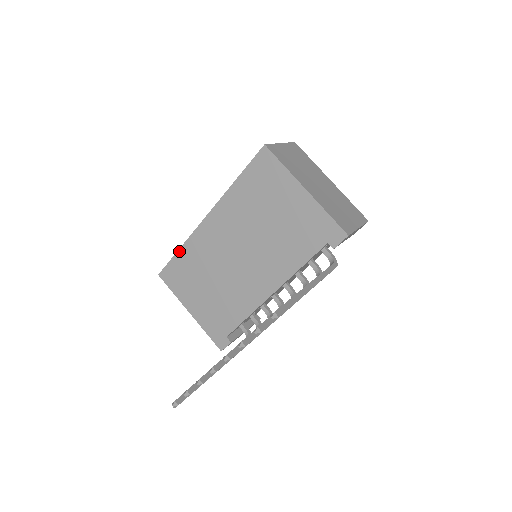
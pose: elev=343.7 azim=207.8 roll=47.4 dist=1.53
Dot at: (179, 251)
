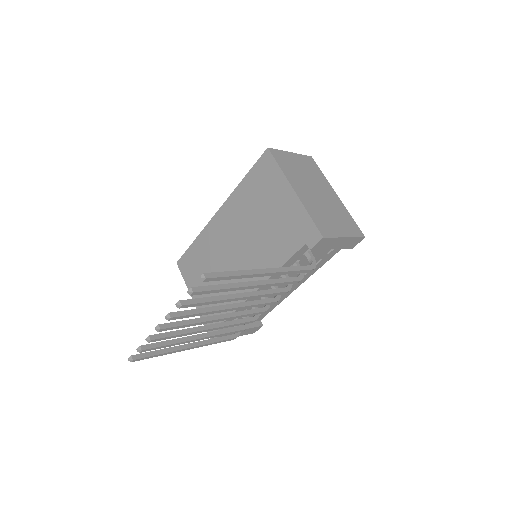
Dot at: (194, 242)
